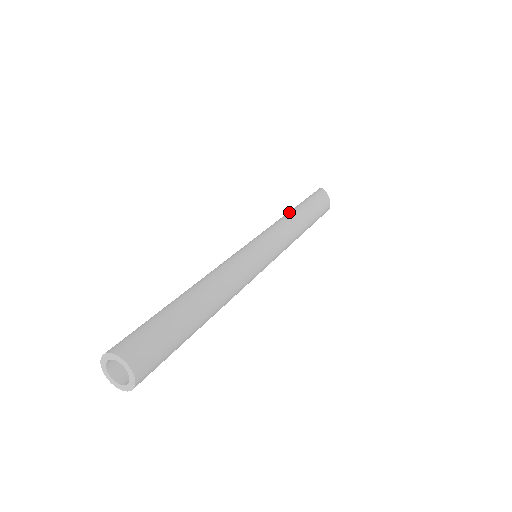
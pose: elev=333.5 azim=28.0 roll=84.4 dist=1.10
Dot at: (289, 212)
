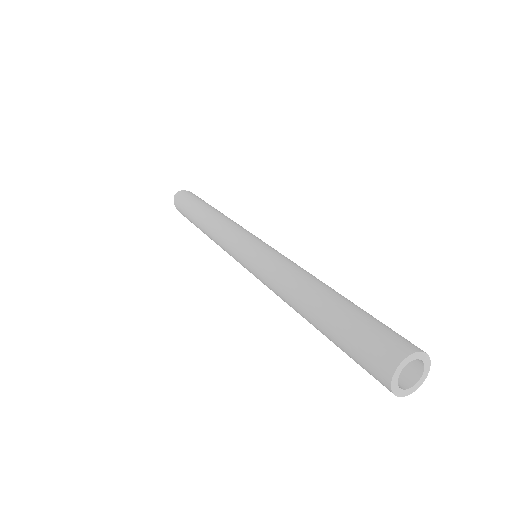
Dot at: occluded
